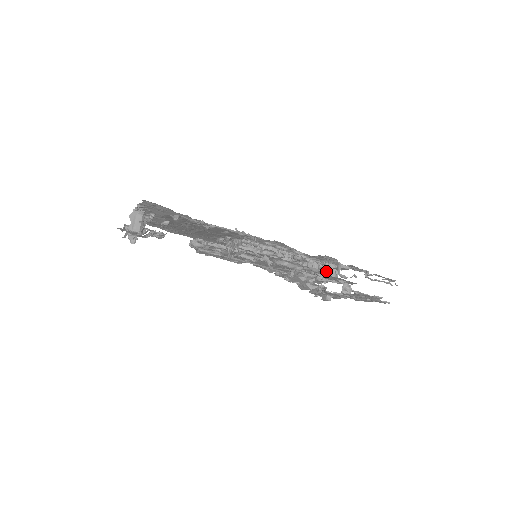
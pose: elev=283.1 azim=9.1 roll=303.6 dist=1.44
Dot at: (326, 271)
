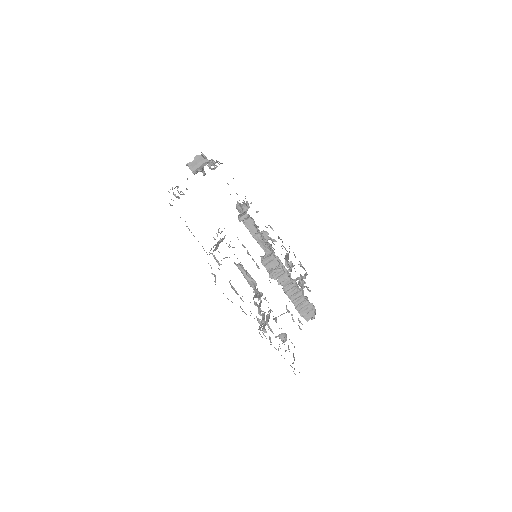
Dot at: (306, 309)
